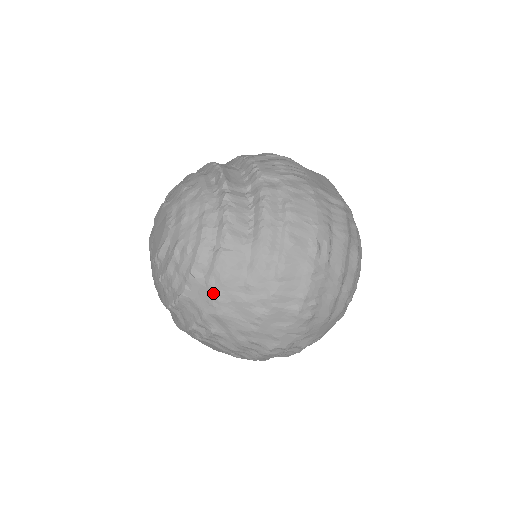
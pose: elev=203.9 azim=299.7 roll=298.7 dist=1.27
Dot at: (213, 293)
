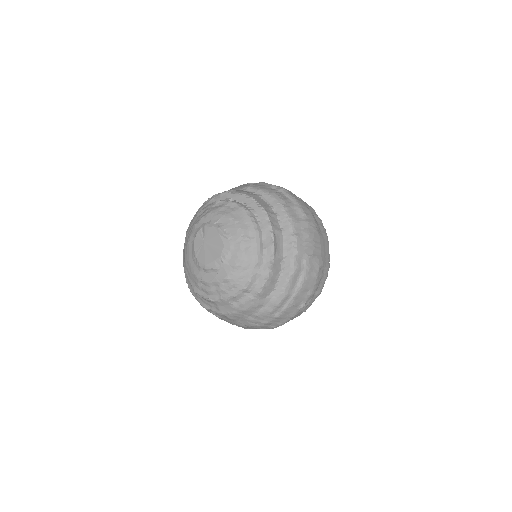
Dot at: (234, 312)
